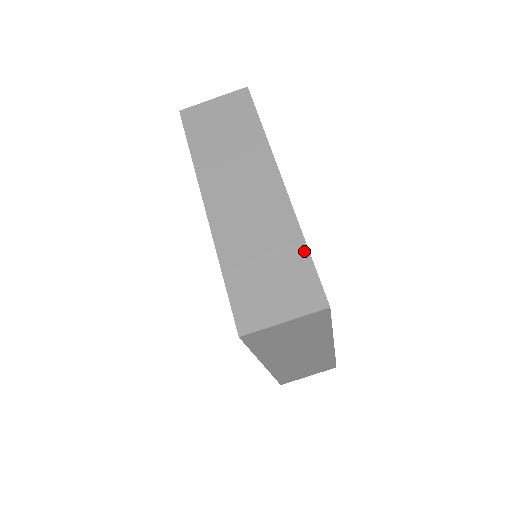
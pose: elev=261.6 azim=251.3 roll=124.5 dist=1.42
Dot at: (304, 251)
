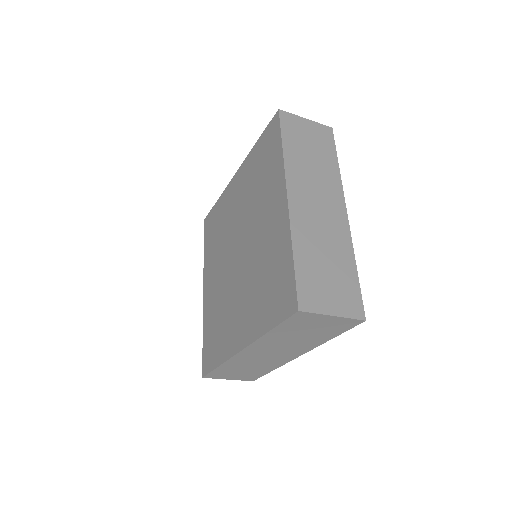
Dot at: (268, 372)
